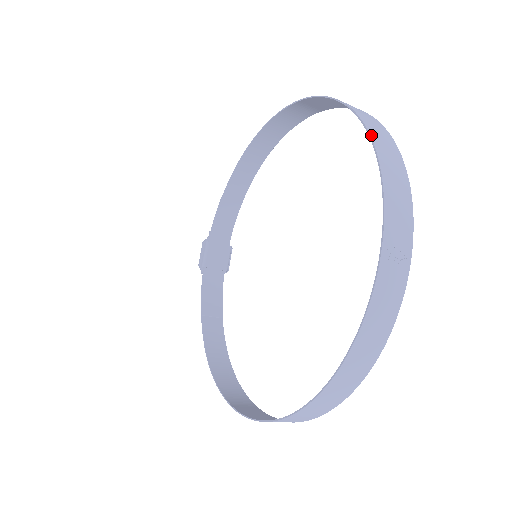
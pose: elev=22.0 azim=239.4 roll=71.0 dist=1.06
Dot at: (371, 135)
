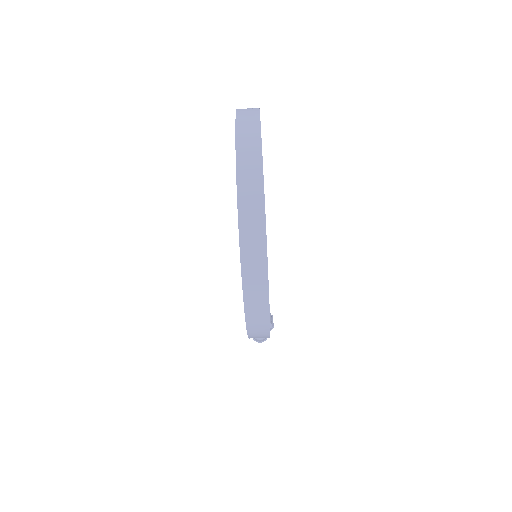
Dot at: occluded
